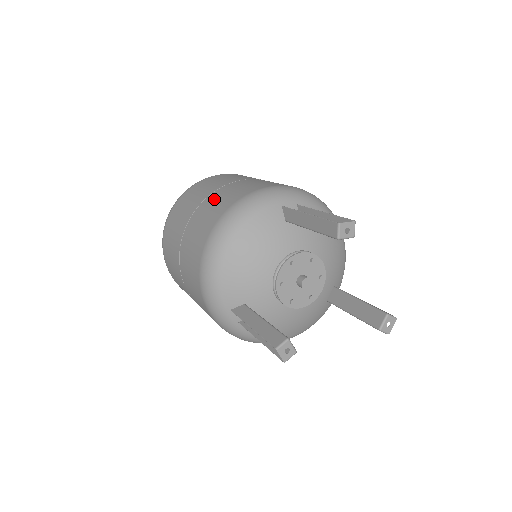
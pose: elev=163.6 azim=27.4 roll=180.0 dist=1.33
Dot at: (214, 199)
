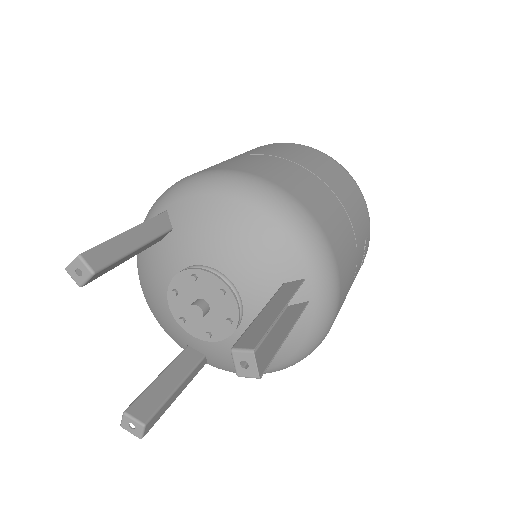
Dot at: occluded
